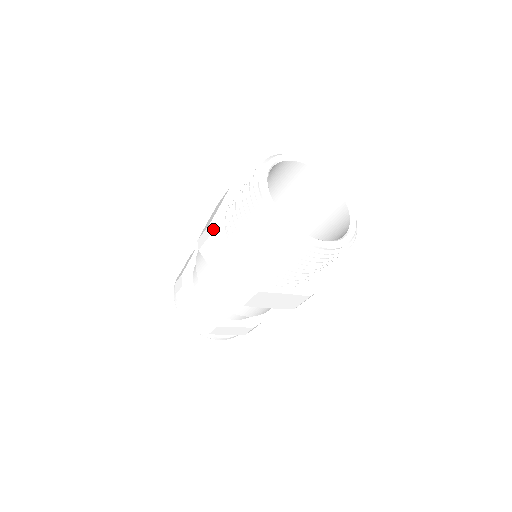
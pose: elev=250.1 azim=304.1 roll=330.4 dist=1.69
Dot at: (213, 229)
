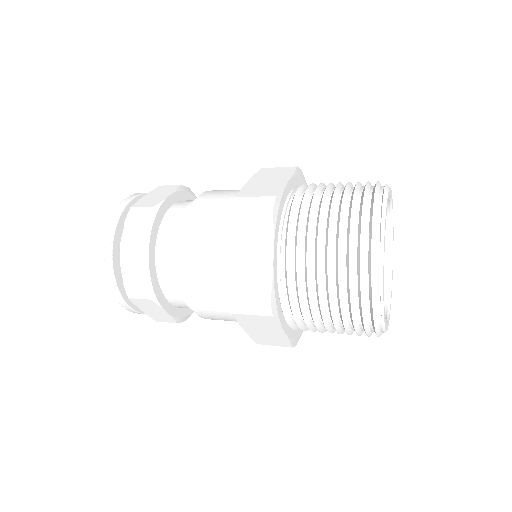
Dot at: (276, 205)
